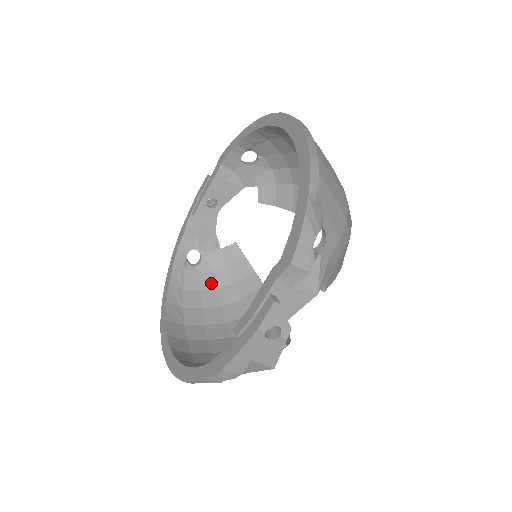
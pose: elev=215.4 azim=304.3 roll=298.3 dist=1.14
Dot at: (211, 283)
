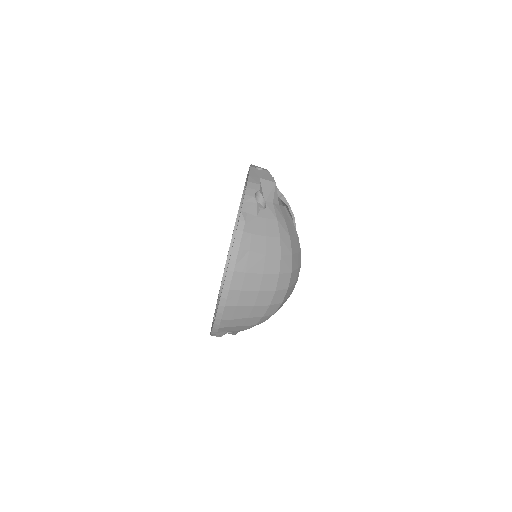
Dot at: occluded
